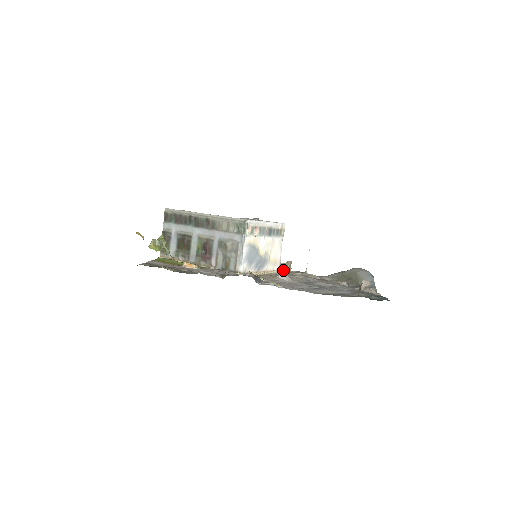
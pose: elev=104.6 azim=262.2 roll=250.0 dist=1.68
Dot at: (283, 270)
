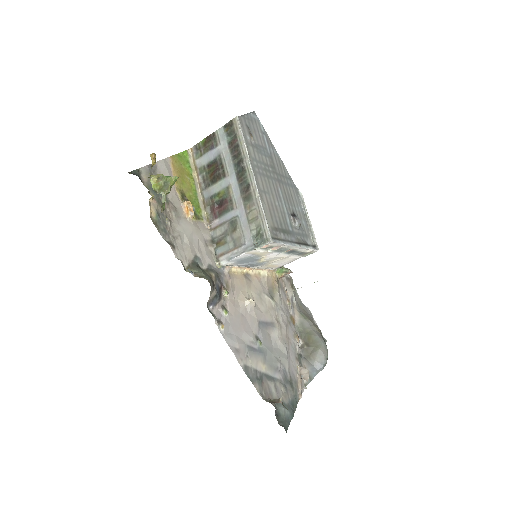
Dot at: (274, 275)
